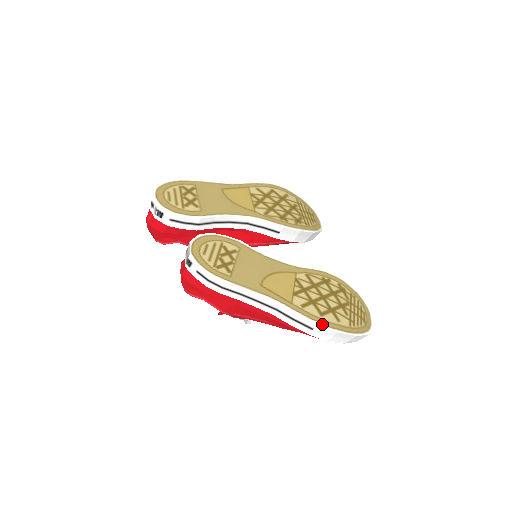
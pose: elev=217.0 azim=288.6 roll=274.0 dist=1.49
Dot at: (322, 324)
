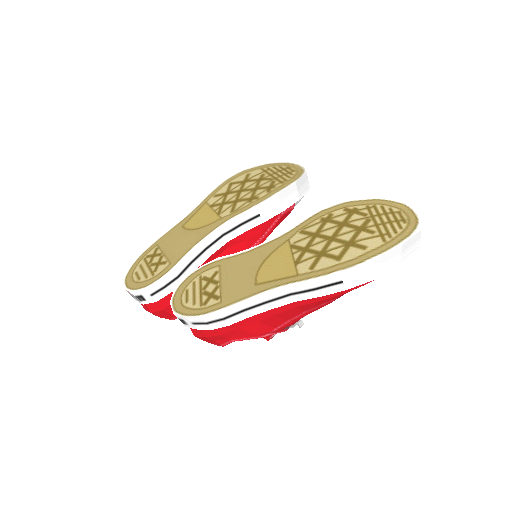
Dot at: (345, 268)
